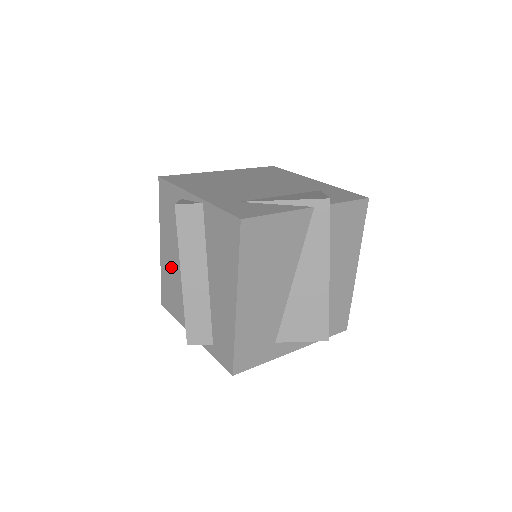
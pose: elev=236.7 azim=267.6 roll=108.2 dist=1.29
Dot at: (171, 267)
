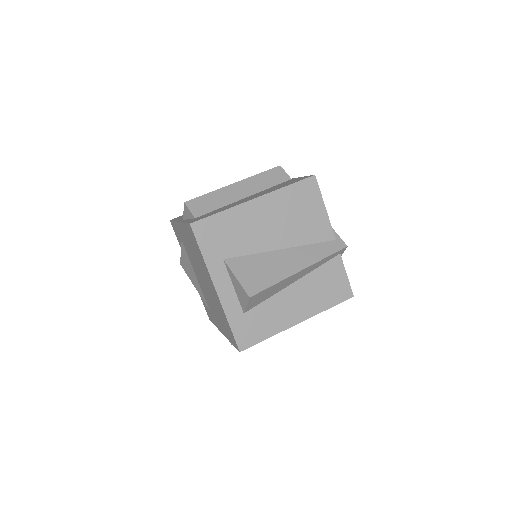
Dot at: occluded
